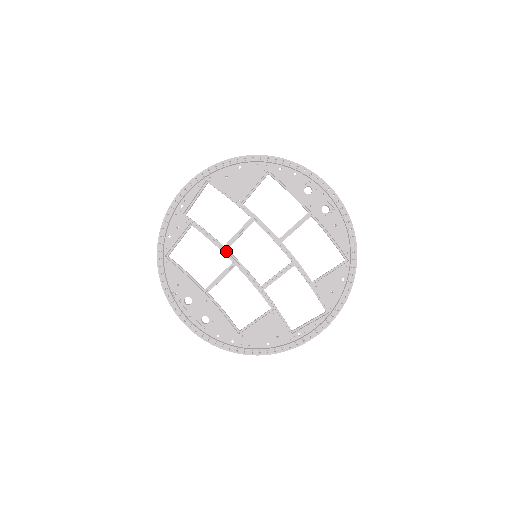
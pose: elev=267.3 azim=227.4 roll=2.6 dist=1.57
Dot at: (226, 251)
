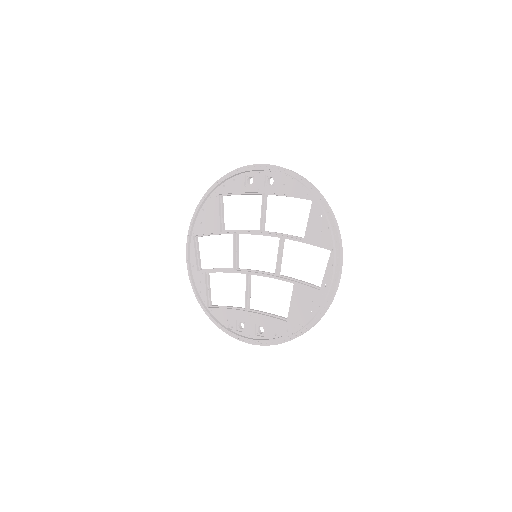
Dot at: (236, 270)
